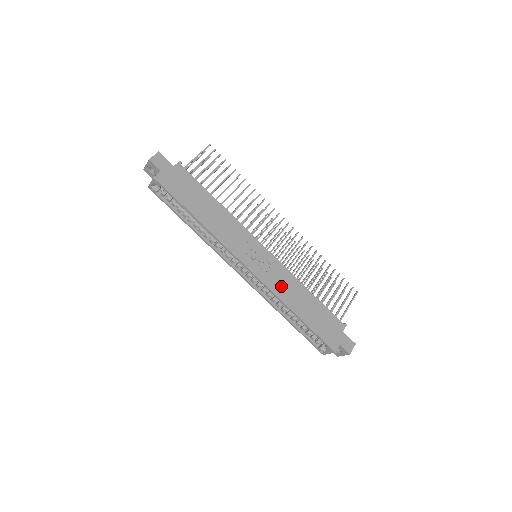
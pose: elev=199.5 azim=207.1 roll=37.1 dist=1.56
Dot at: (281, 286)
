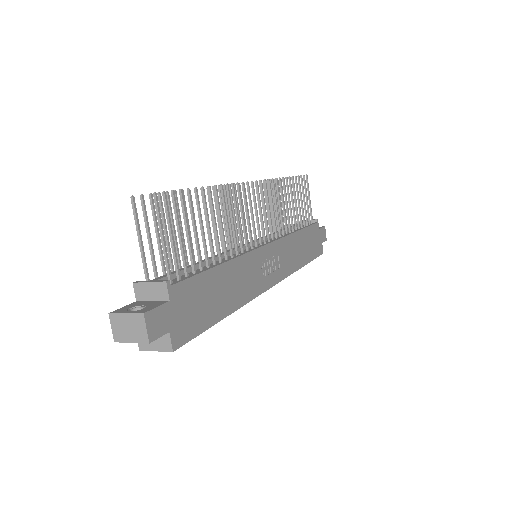
Dot at: (290, 260)
